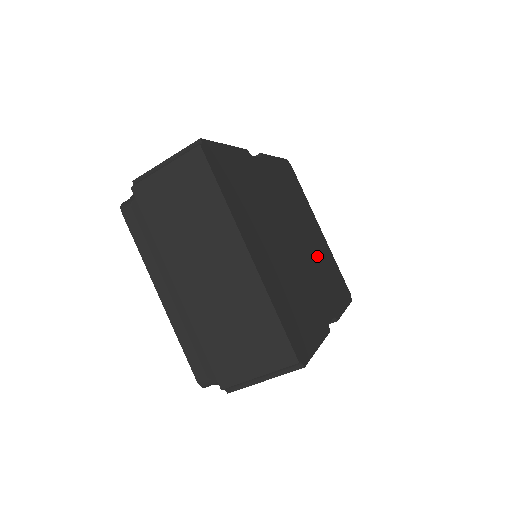
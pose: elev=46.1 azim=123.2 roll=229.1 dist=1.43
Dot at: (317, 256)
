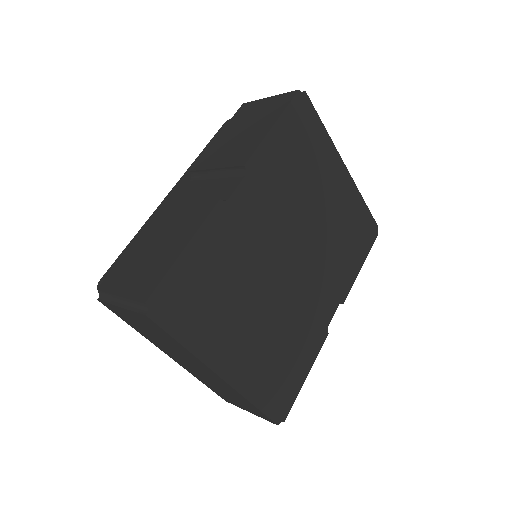
Dot at: (329, 236)
